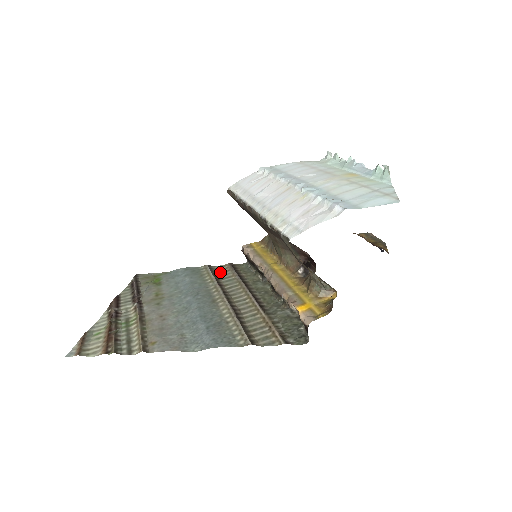
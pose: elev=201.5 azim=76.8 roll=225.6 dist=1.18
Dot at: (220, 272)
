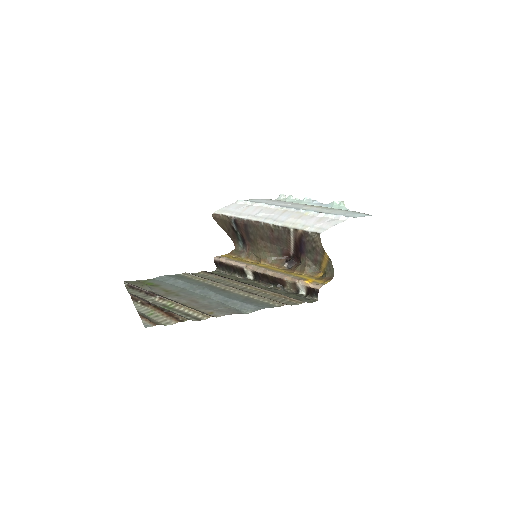
Dot at: (202, 276)
